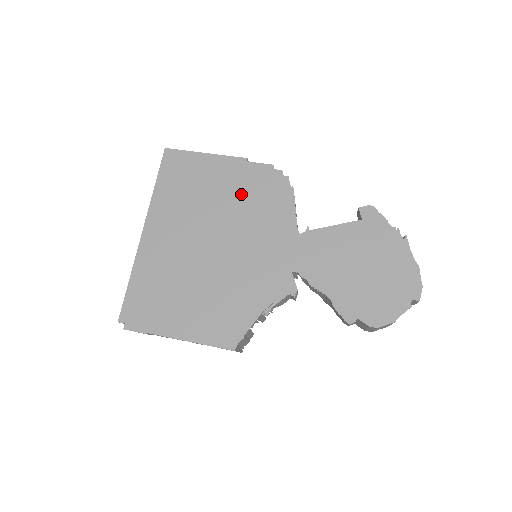
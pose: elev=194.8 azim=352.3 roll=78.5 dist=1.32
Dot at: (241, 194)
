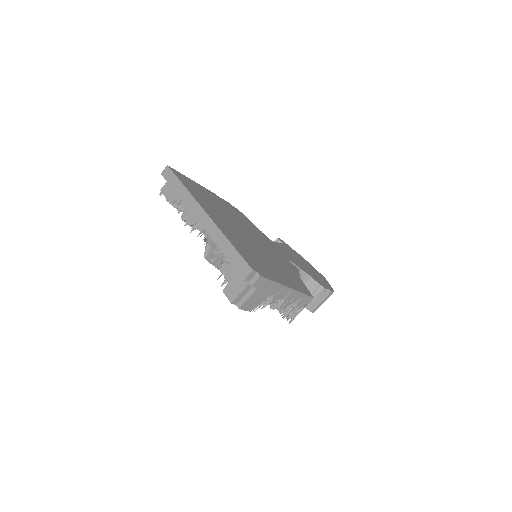
Dot at: (232, 212)
